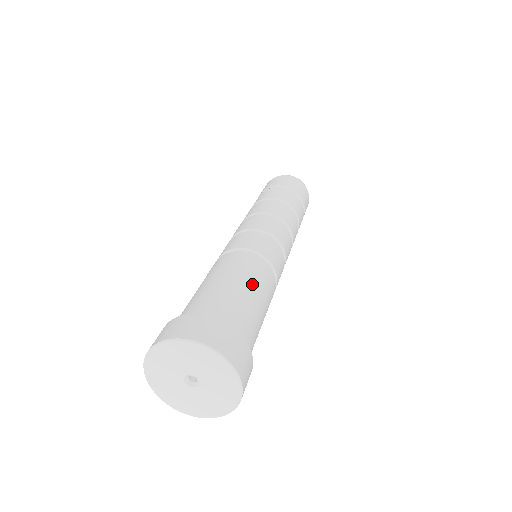
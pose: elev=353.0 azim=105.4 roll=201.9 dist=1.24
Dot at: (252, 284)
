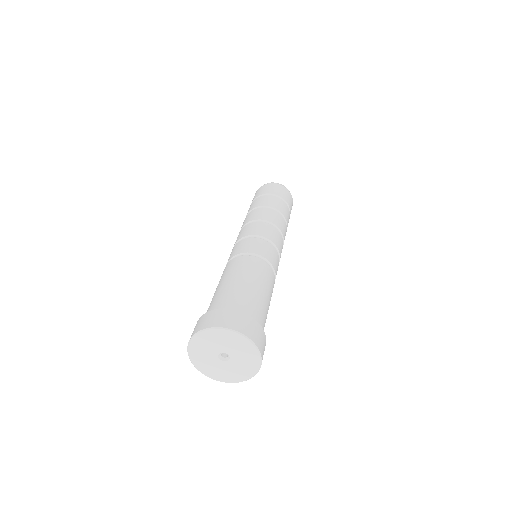
Dot at: (259, 282)
